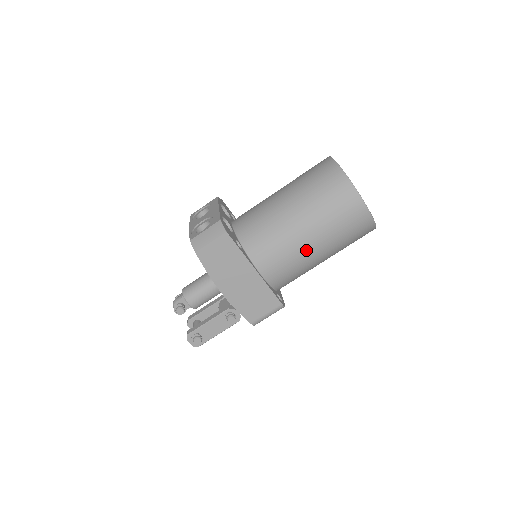
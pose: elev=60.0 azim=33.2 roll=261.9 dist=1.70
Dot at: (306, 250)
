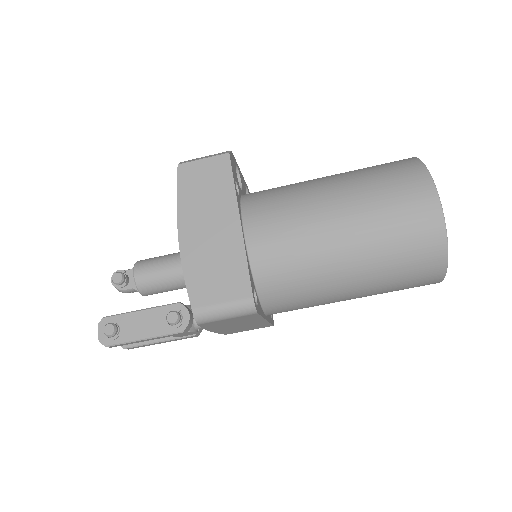
Dot at: (325, 228)
